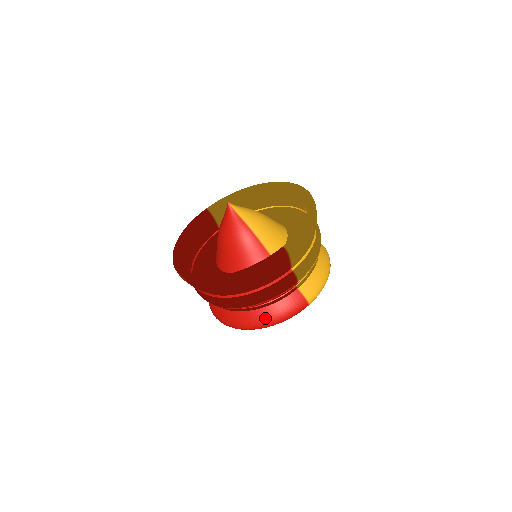
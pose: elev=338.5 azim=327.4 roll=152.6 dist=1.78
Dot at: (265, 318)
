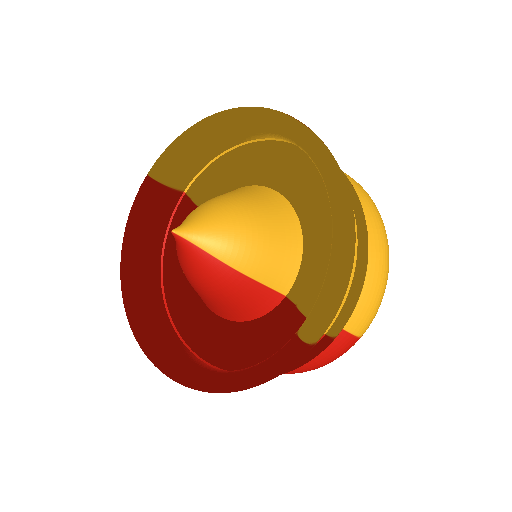
Dot at: (295, 369)
